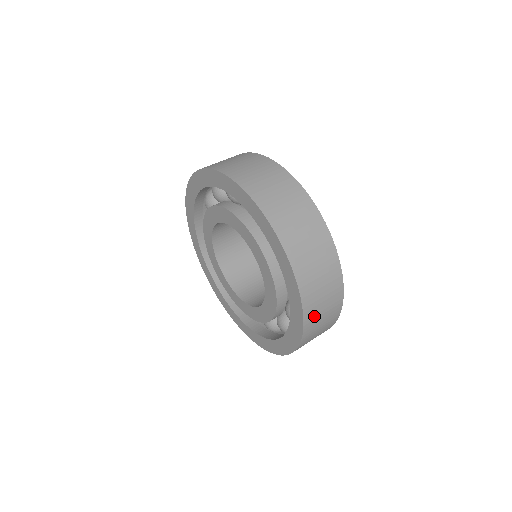
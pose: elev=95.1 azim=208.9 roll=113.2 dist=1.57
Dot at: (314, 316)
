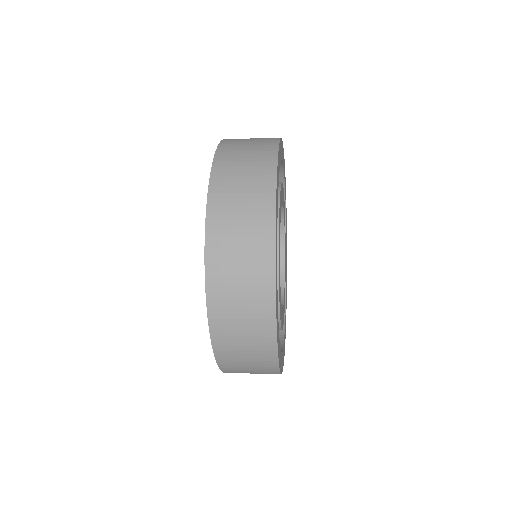
Dot at: (224, 300)
